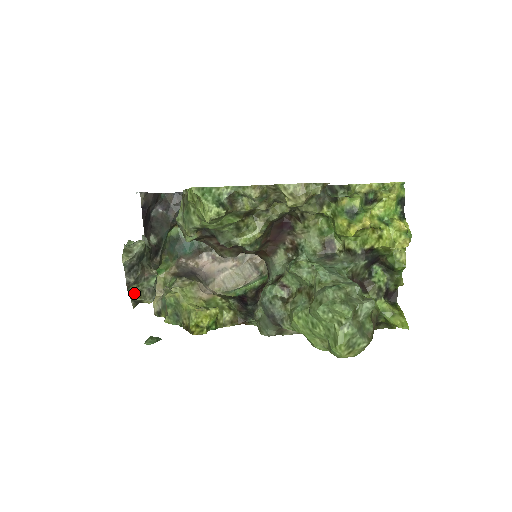
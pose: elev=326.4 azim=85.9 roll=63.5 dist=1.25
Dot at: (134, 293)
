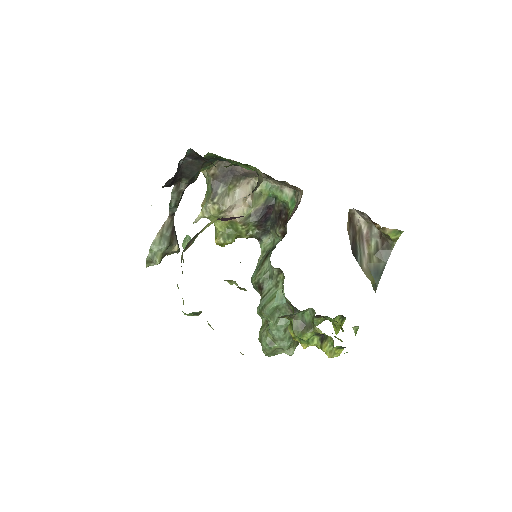
Dot at: occluded
